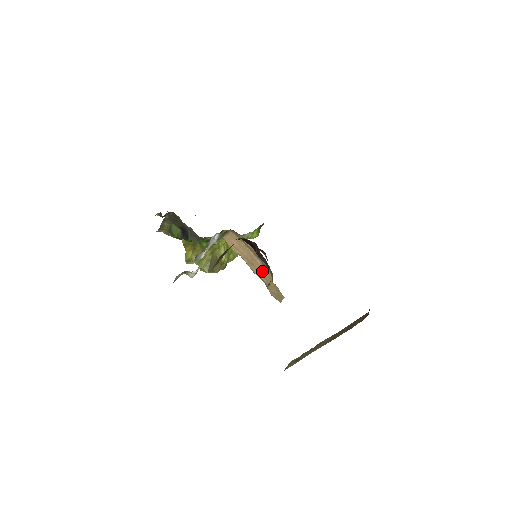
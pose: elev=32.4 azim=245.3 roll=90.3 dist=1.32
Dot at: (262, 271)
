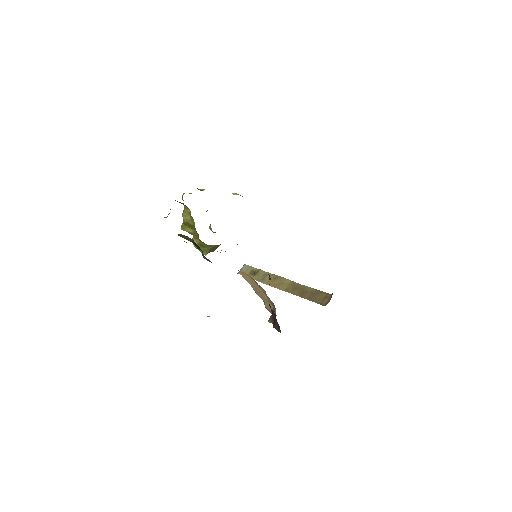
Dot at: (266, 300)
